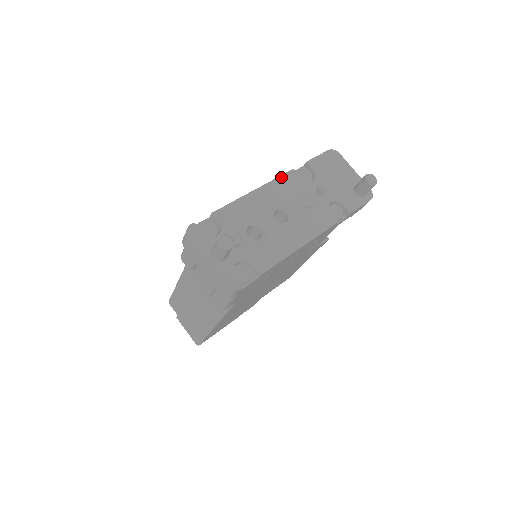
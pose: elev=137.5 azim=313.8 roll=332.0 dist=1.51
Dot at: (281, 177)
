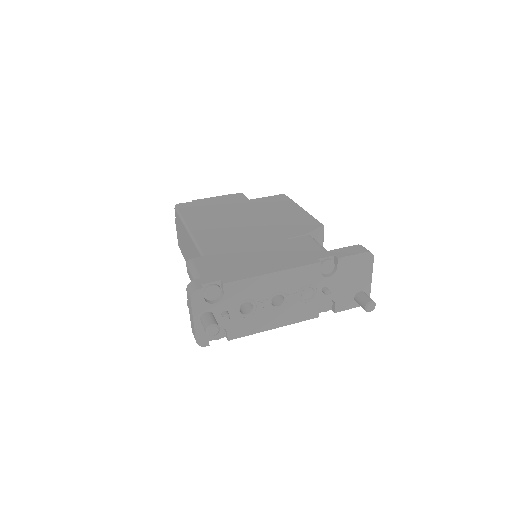
Dot at: (304, 267)
